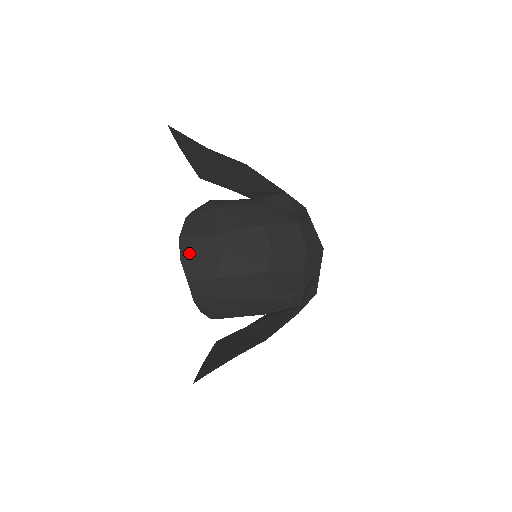
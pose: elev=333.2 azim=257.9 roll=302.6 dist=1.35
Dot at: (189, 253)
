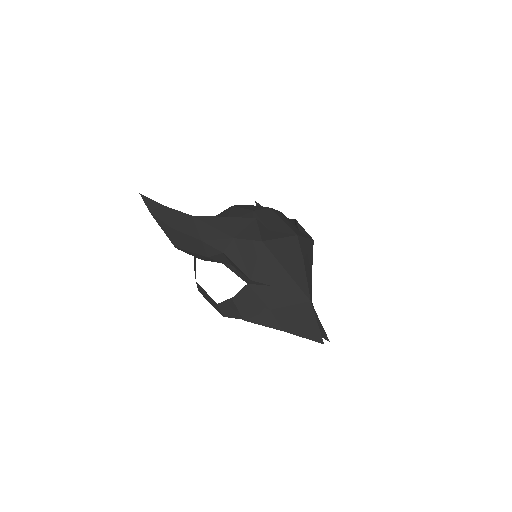
Dot at: occluded
